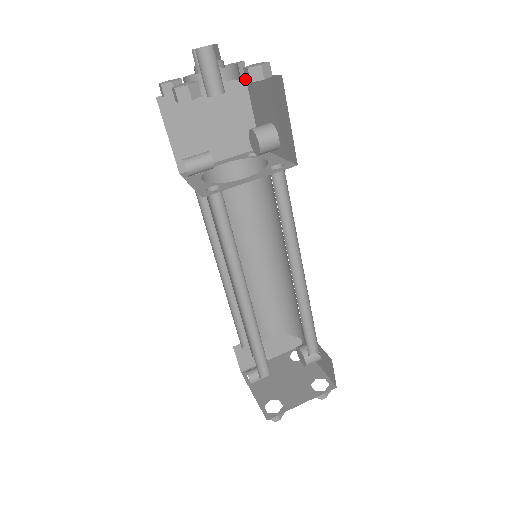
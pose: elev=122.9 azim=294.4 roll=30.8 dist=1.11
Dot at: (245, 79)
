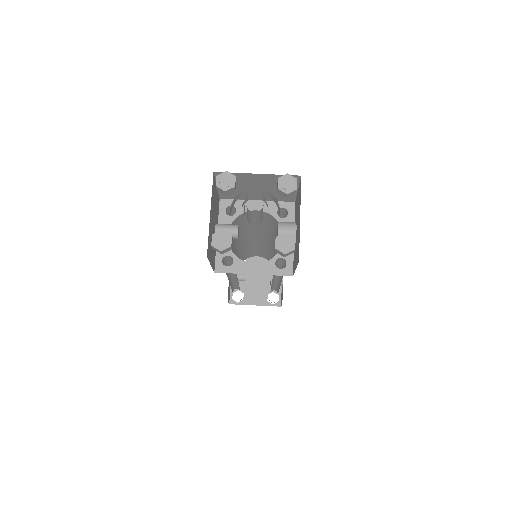
Dot at: (300, 178)
